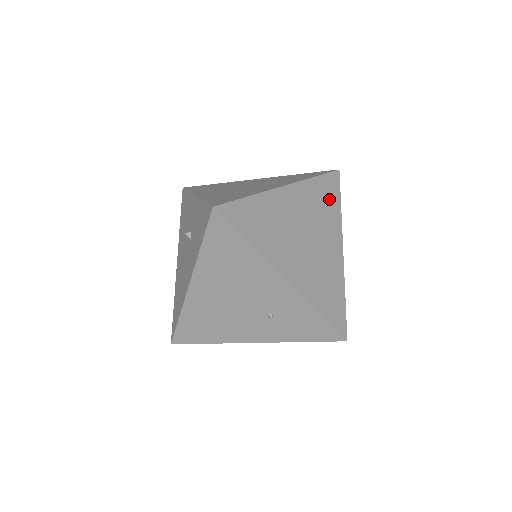
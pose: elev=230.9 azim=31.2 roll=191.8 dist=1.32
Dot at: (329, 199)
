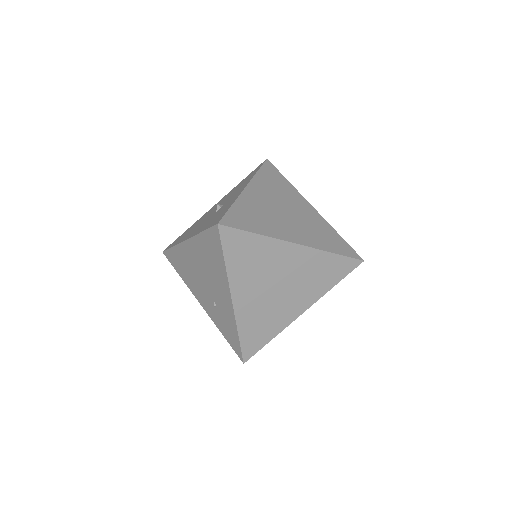
Dot at: (329, 275)
